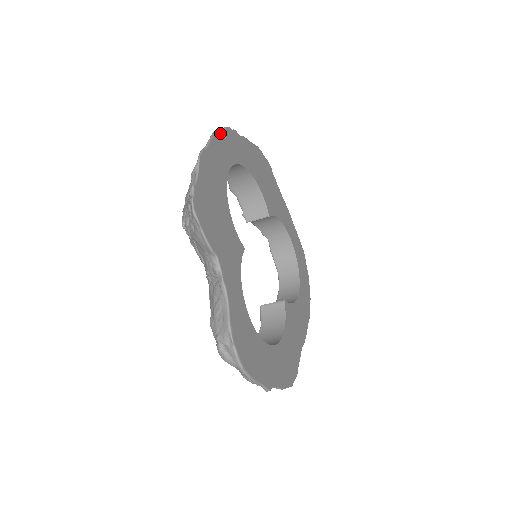
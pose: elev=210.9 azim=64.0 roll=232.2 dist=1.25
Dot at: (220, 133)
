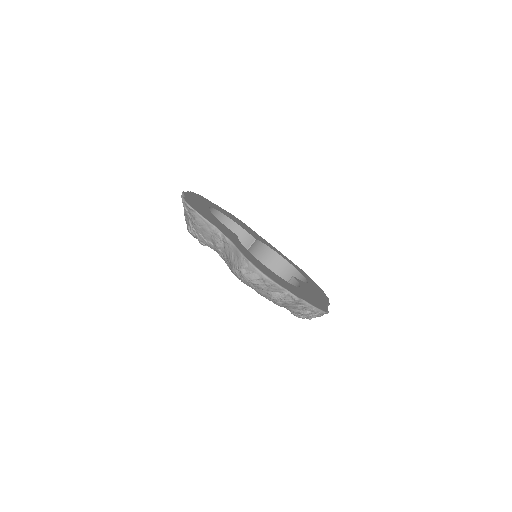
Dot at: (194, 193)
